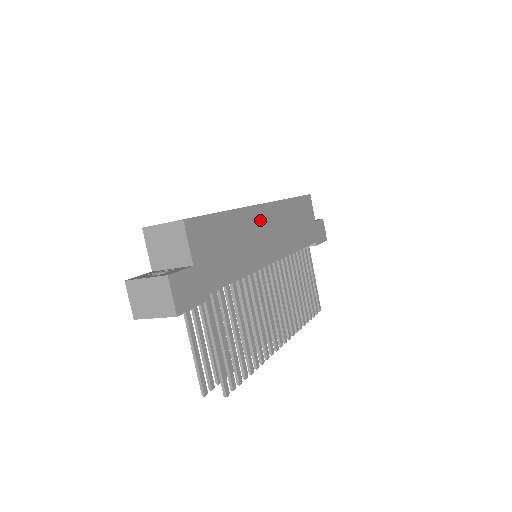
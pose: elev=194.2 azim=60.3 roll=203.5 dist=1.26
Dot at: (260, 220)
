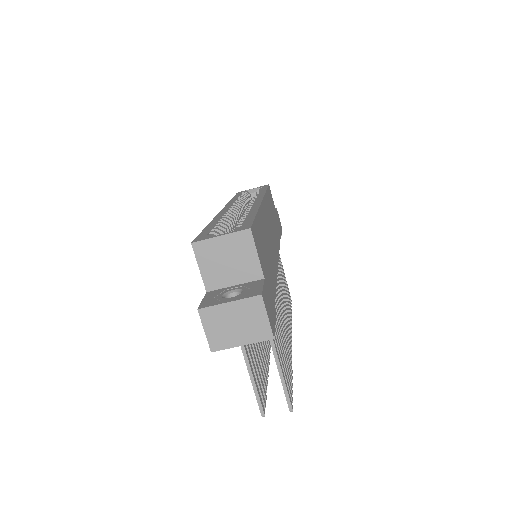
Dot at: (266, 218)
